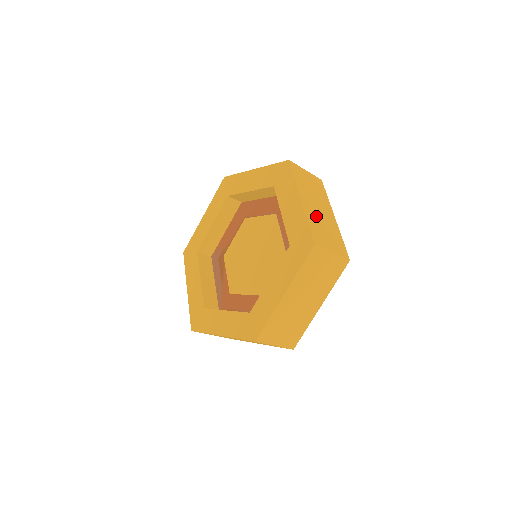
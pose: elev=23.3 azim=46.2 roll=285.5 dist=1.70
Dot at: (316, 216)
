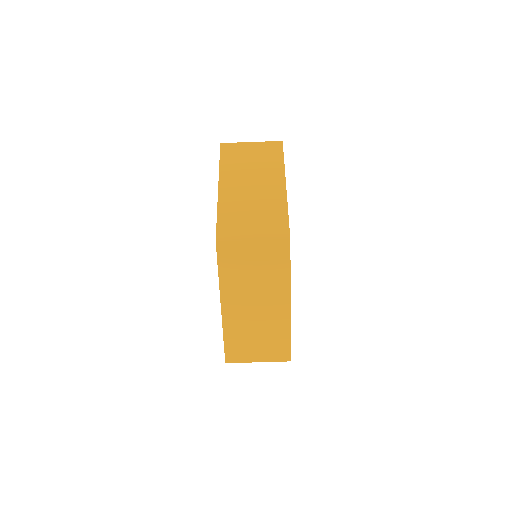
Dot at: (240, 200)
